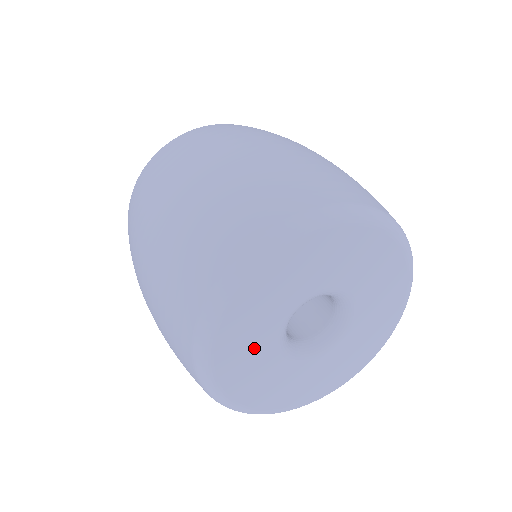
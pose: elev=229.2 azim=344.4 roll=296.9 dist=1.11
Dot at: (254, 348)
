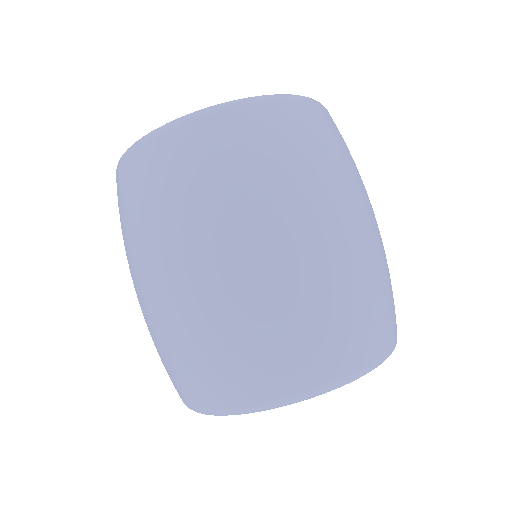
Dot at: occluded
